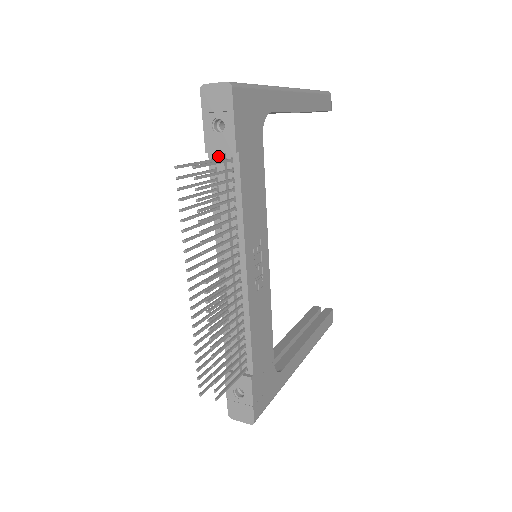
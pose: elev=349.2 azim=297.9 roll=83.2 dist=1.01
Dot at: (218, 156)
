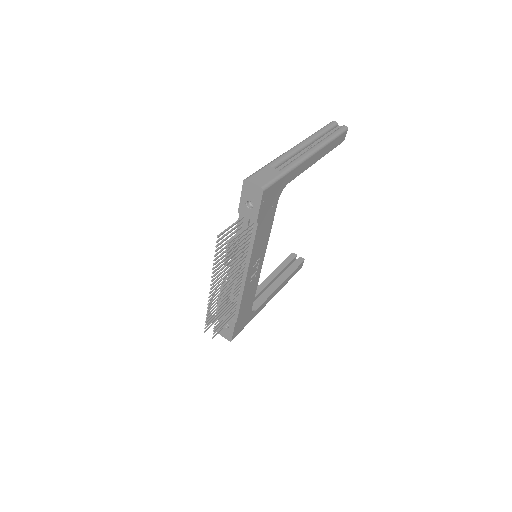
Dot at: (245, 219)
